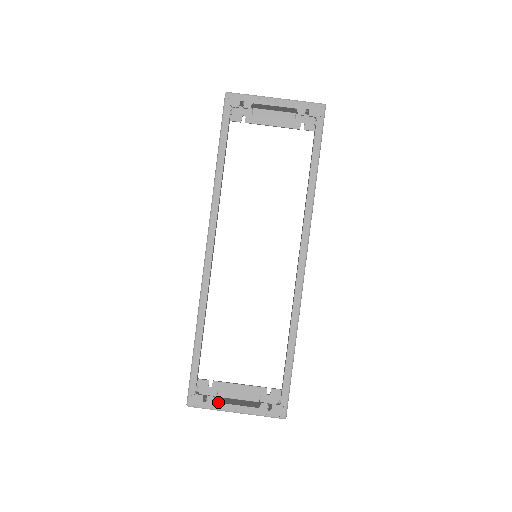
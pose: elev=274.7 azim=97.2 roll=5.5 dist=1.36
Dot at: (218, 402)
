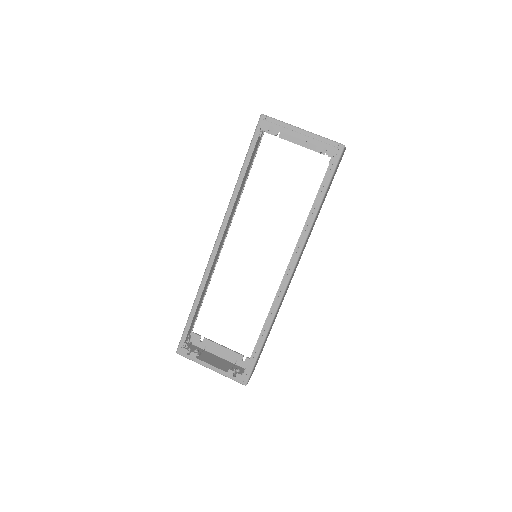
Dot at: (198, 358)
